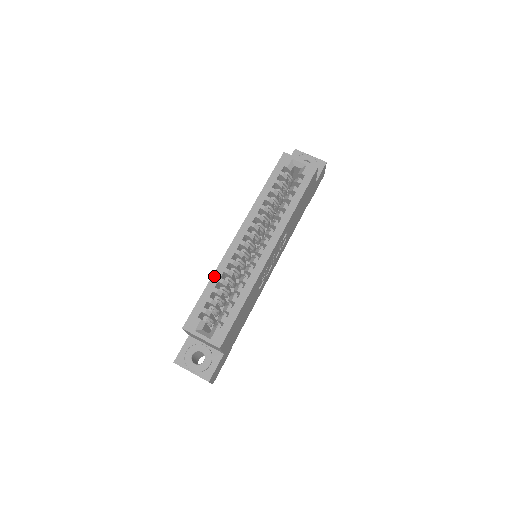
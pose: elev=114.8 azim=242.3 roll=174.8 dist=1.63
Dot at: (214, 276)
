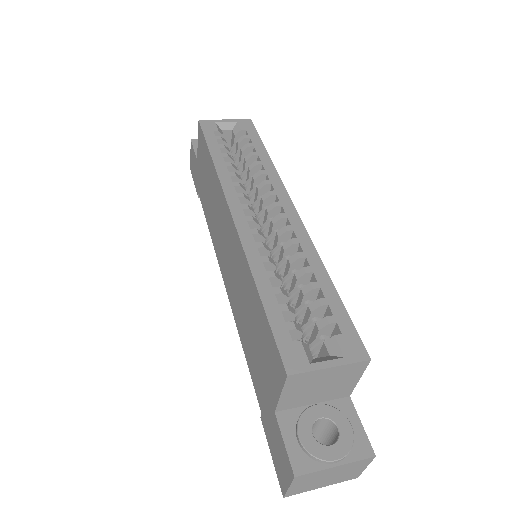
Dot at: (255, 275)
